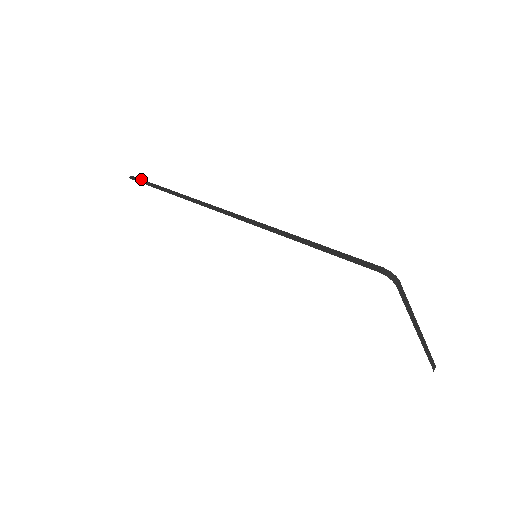
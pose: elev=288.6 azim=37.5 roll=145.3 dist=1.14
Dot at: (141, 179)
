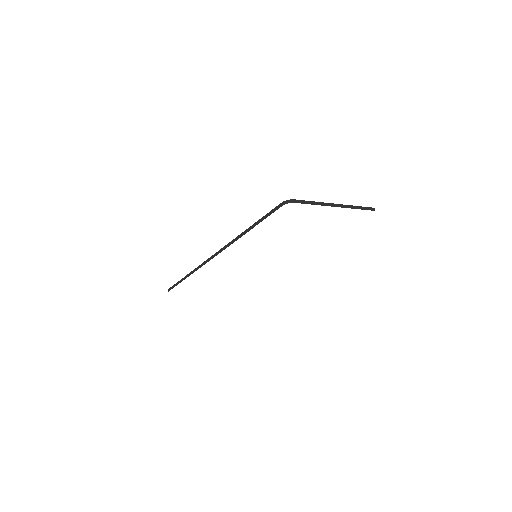
Dot at: (173, 285)
